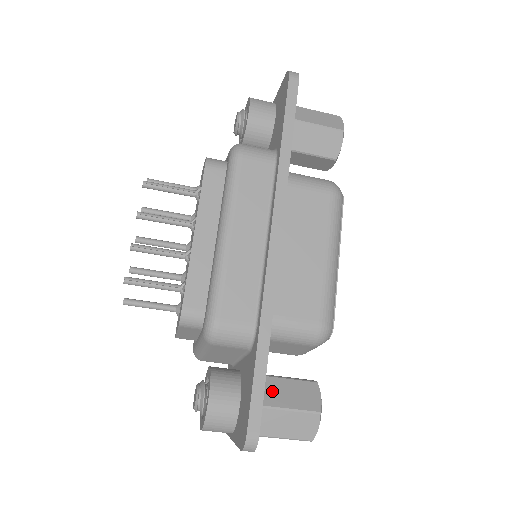
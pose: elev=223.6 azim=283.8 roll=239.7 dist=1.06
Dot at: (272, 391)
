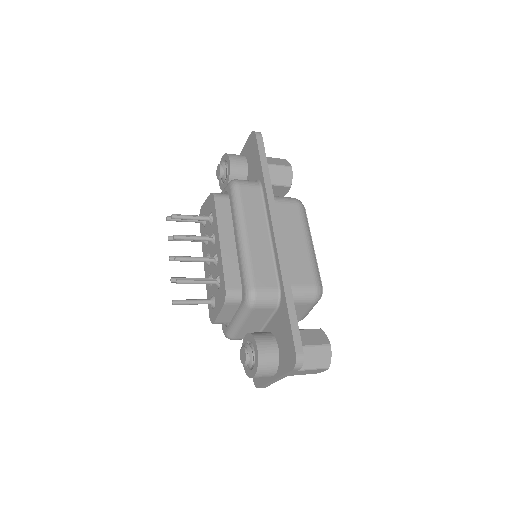
Dot at: occluded
